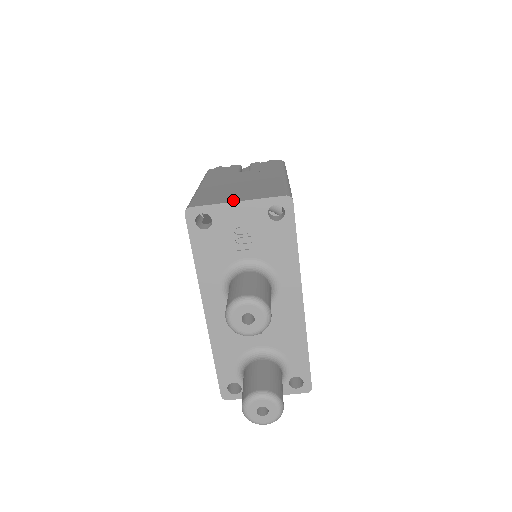
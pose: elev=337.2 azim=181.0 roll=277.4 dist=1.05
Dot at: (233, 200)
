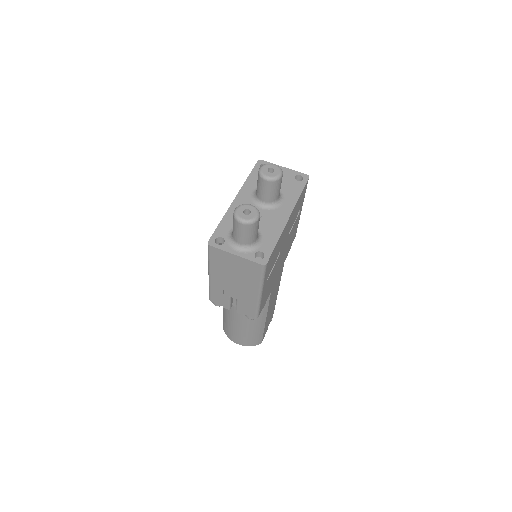
Dot at: (282, 168)
